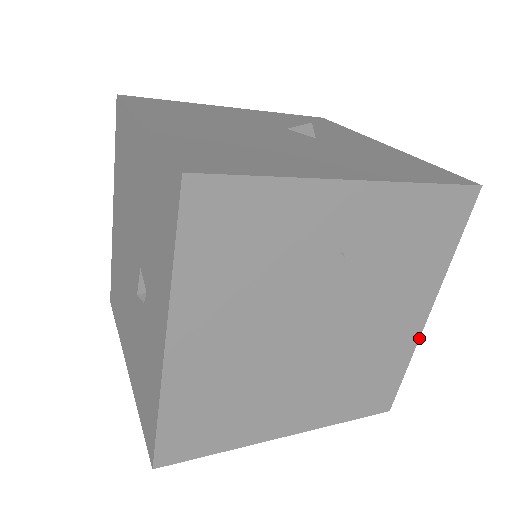
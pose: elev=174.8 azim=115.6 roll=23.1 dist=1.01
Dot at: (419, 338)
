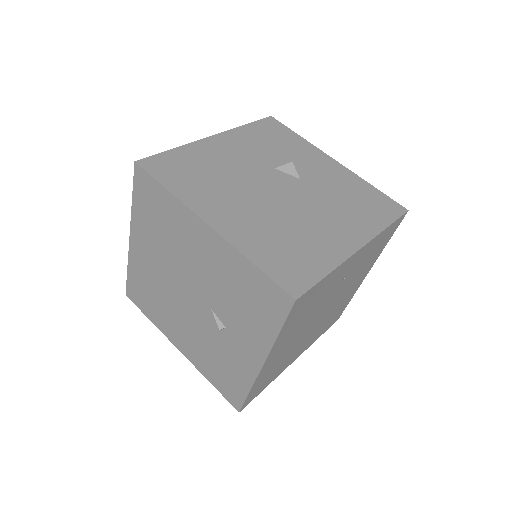
Dot at: occluded
